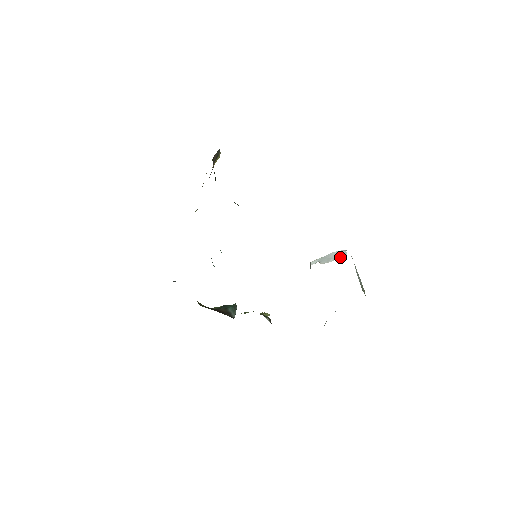
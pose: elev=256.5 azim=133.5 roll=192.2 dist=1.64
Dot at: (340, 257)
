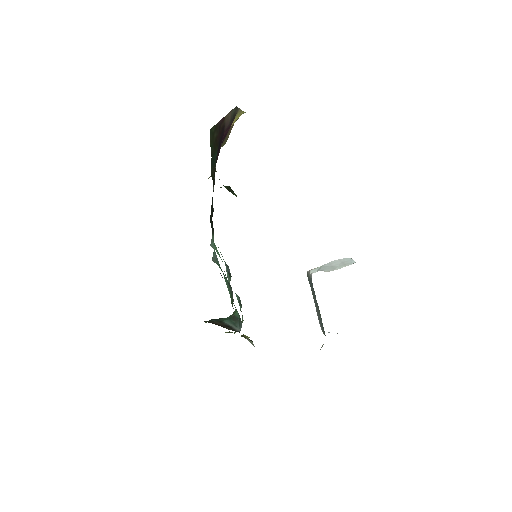
Dot at: (348, 264)
